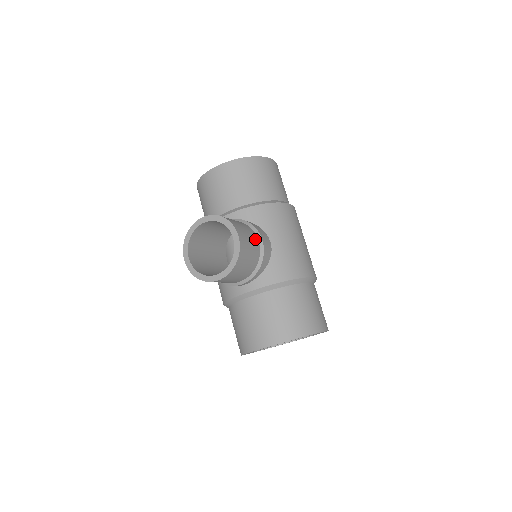
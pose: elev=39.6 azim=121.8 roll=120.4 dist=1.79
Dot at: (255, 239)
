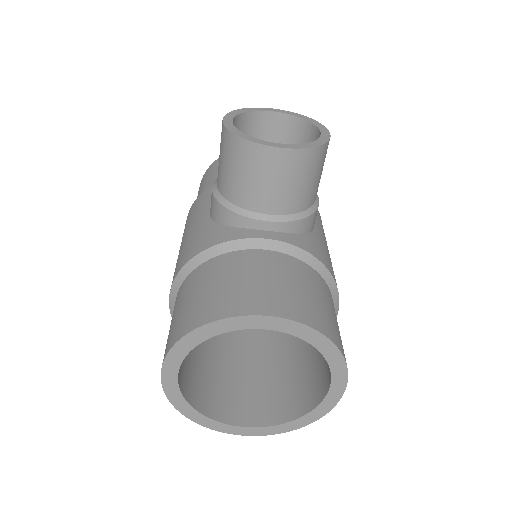
Dot at: occluded
